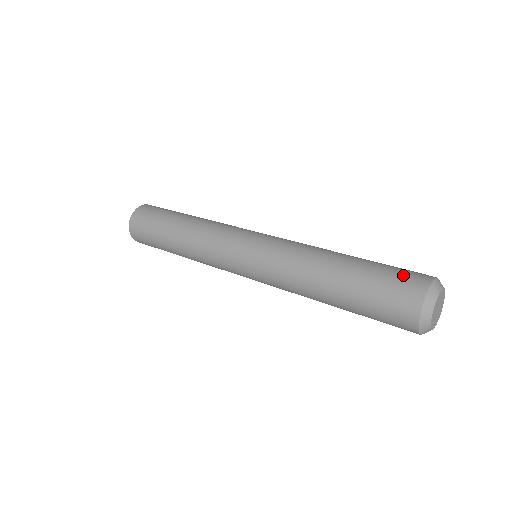
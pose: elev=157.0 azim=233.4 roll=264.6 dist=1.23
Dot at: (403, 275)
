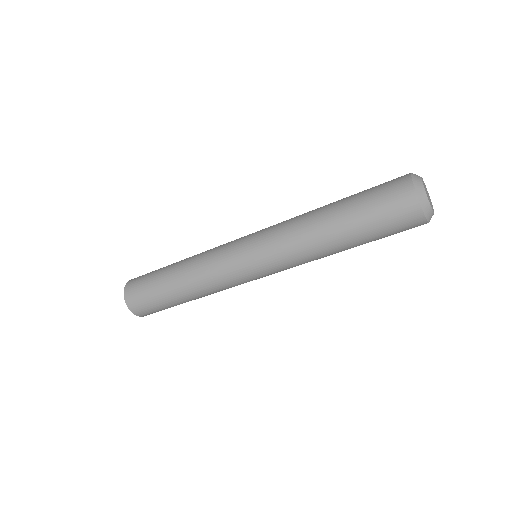
Dot at: (386, 182)
